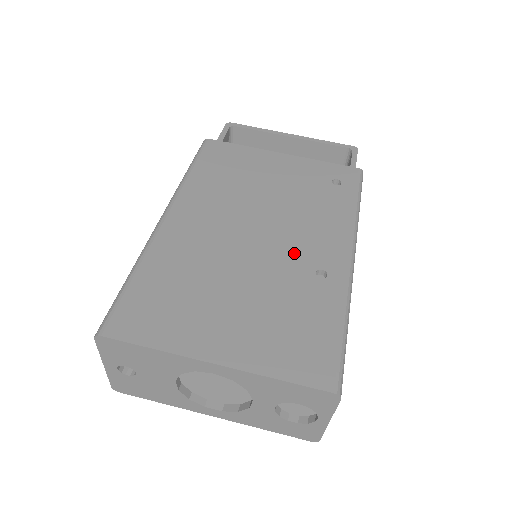
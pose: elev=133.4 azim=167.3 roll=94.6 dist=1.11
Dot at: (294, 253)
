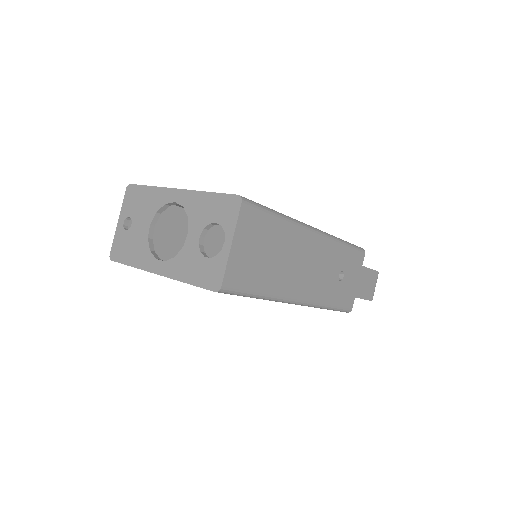
Dot at: occluded
